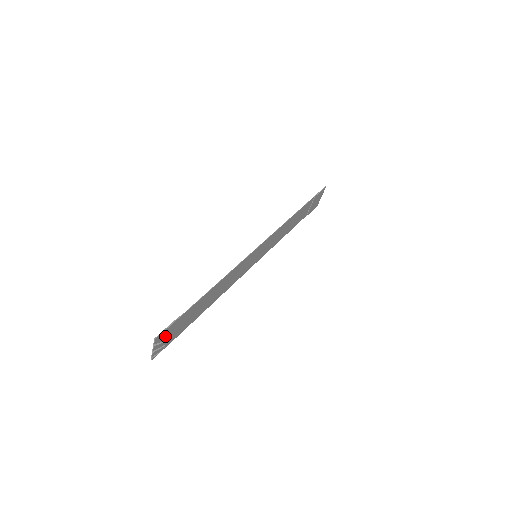
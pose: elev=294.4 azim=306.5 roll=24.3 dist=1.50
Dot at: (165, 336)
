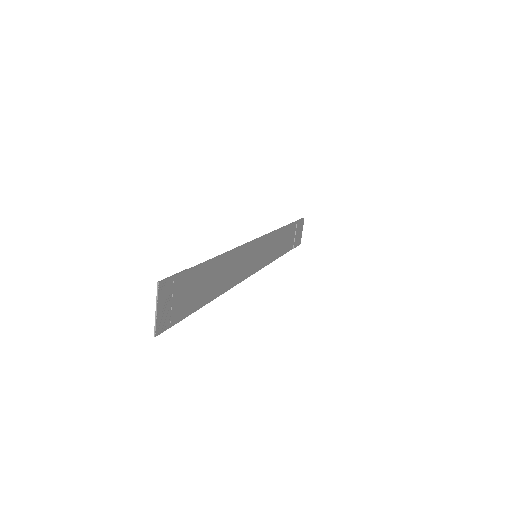
Dot at: (170, 295)
